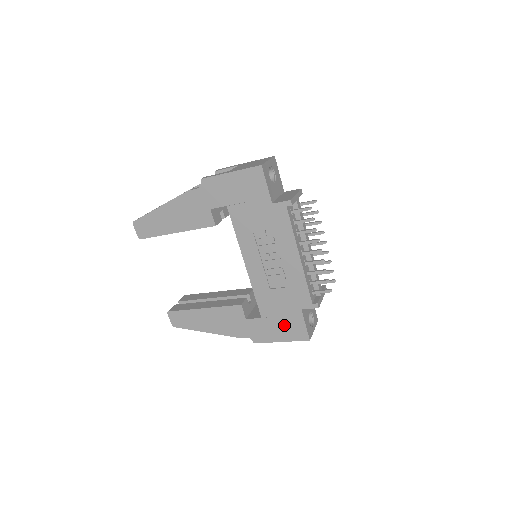
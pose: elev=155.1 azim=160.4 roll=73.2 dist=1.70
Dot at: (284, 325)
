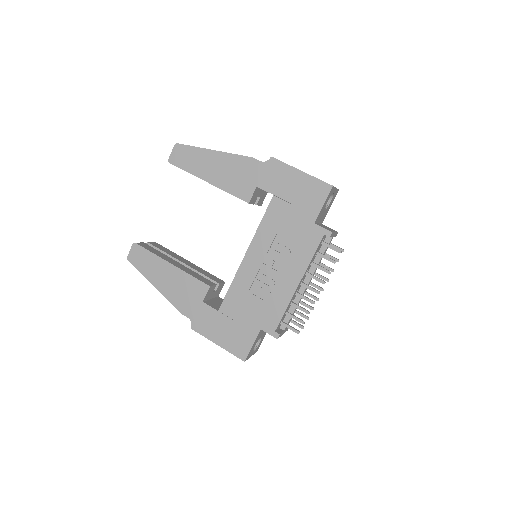
Dot at: (233, 332)
